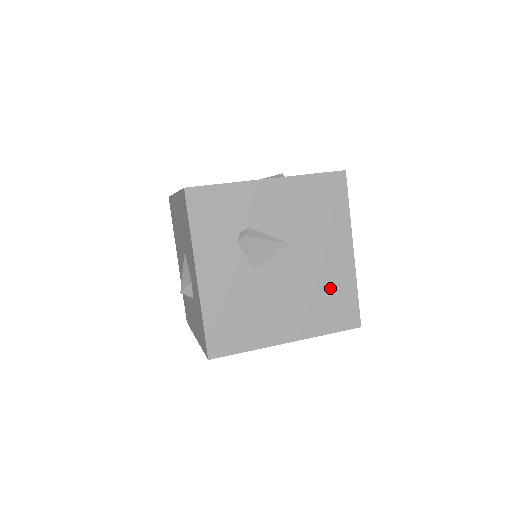
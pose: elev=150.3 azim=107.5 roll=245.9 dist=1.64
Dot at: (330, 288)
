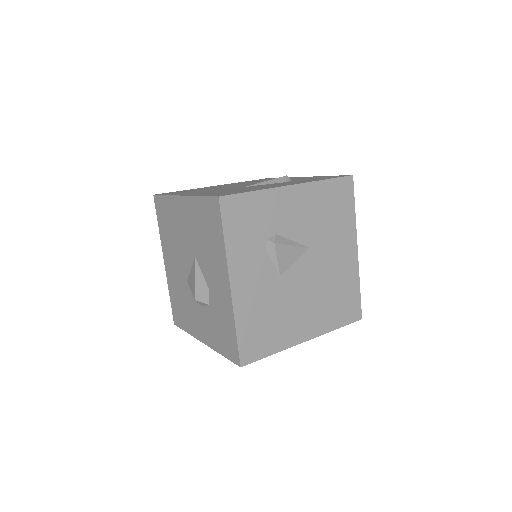
Dot at: (339, 286)
